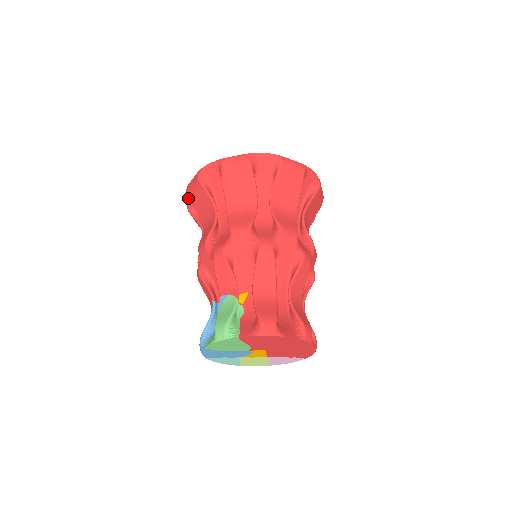
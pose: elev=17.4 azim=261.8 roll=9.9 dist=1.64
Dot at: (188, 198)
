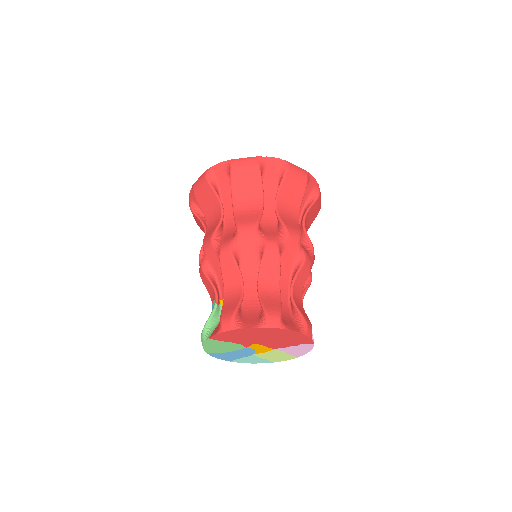
Dot at: occluded
